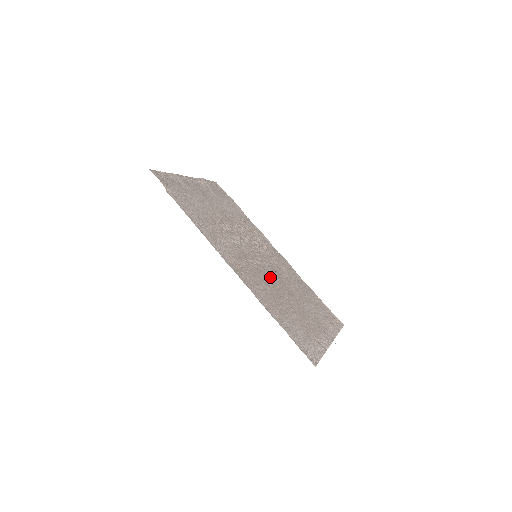
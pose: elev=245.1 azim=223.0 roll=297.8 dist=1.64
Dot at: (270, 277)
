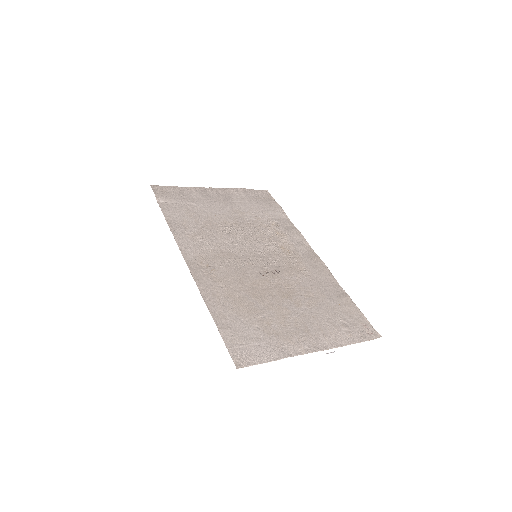
Dot at: (259, 276)
